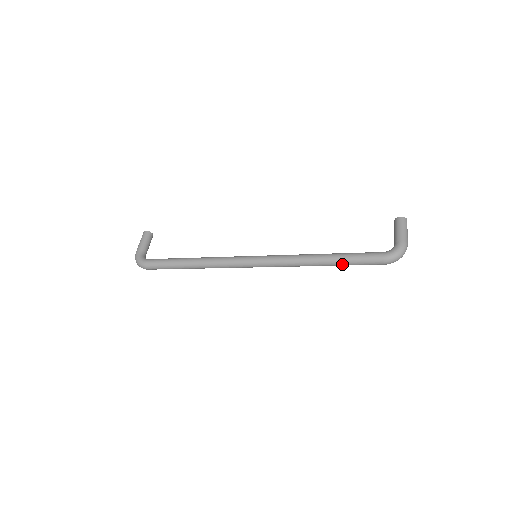
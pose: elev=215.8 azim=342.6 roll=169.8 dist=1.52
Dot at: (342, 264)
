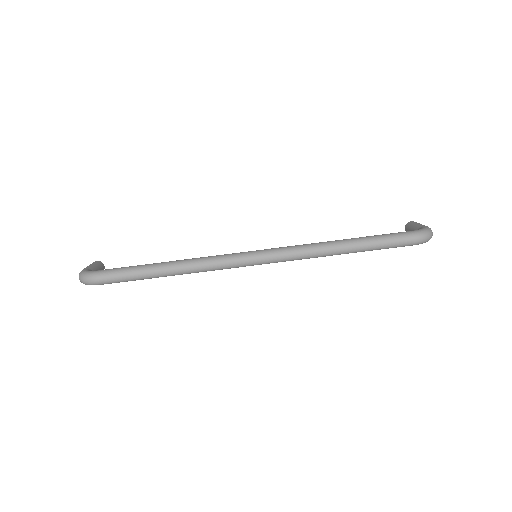
Dot at: (368, 245)
